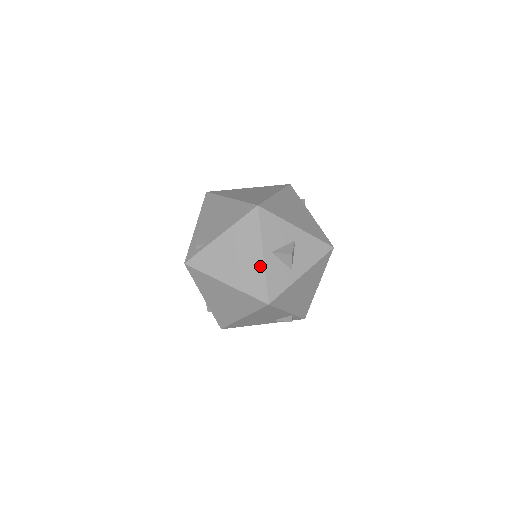
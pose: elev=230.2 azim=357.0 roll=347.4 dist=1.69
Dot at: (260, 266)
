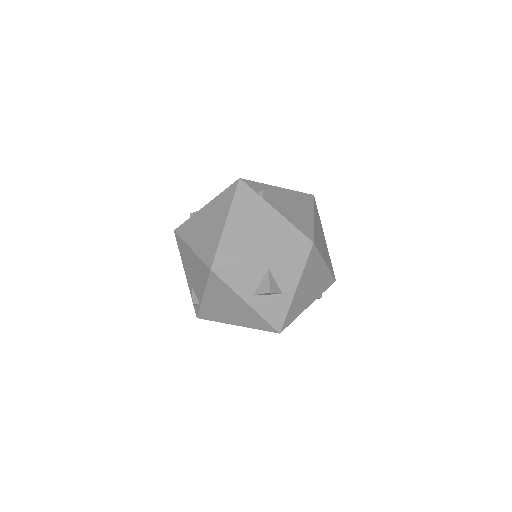
Dot at: (251, 311)
